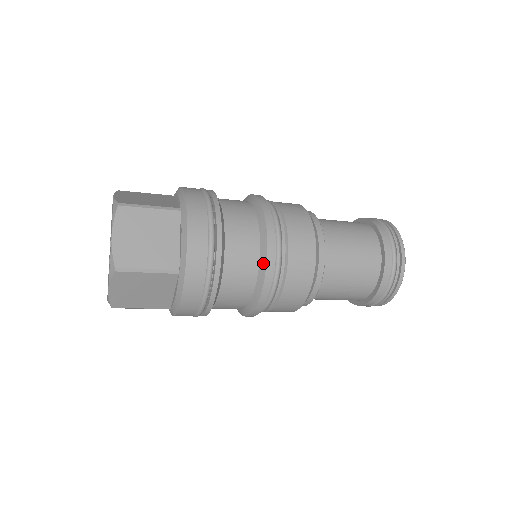
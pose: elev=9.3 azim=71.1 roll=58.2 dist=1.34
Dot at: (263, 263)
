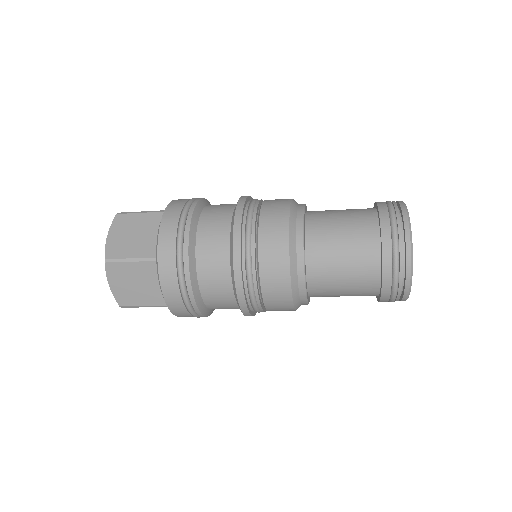
Dot at: (231, 243)
